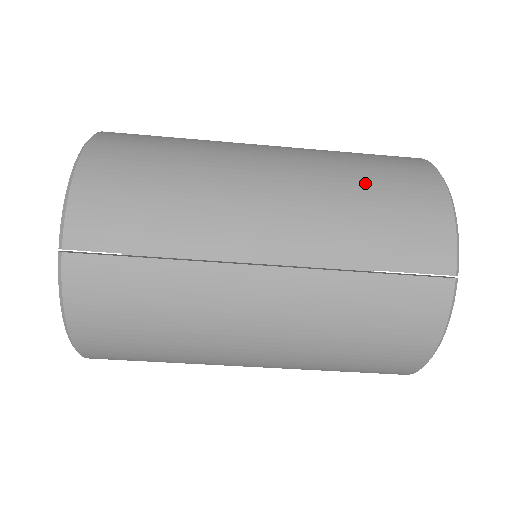
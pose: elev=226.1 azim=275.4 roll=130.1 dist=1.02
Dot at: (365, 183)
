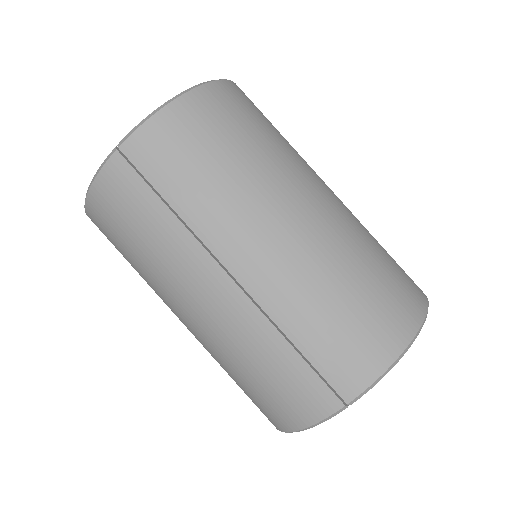
Dot at: (354, 287)
